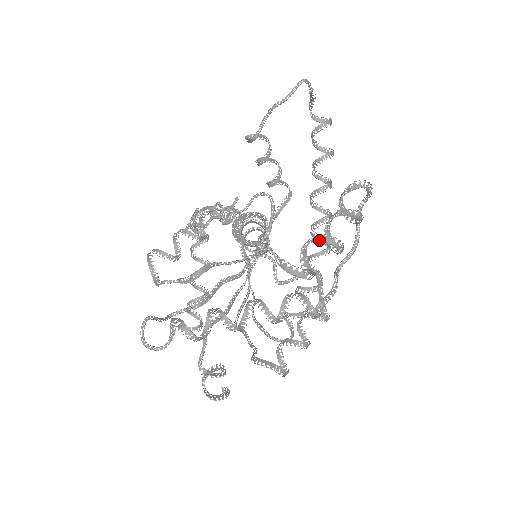
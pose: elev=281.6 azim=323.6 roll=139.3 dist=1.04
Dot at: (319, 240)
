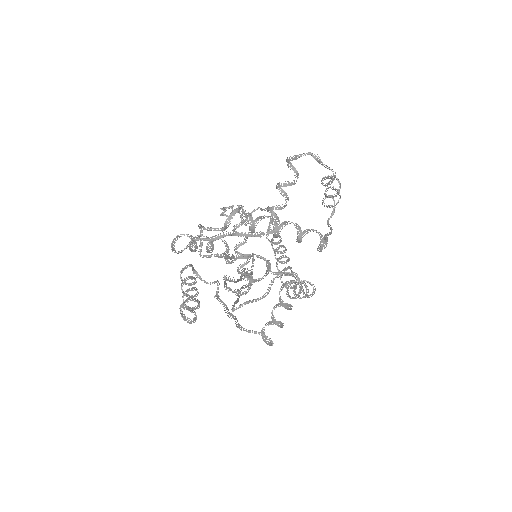
Dot at: (330, 177)
